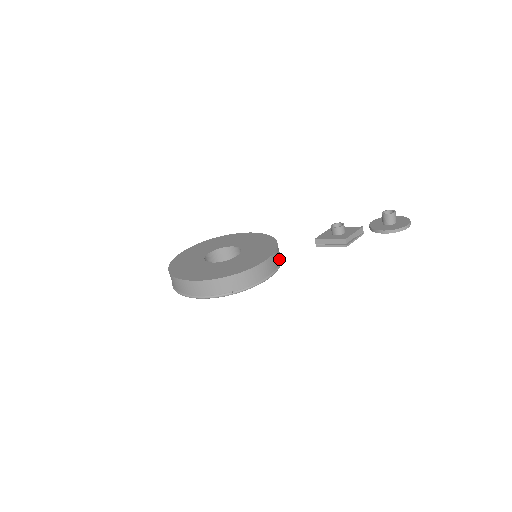
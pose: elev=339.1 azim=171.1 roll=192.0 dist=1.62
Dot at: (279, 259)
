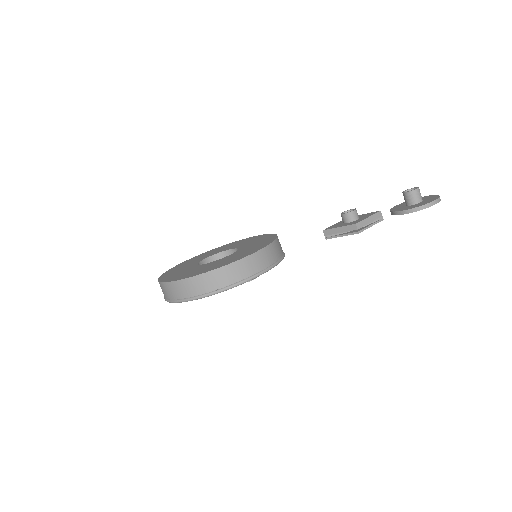
Dot at: (278, 254)
